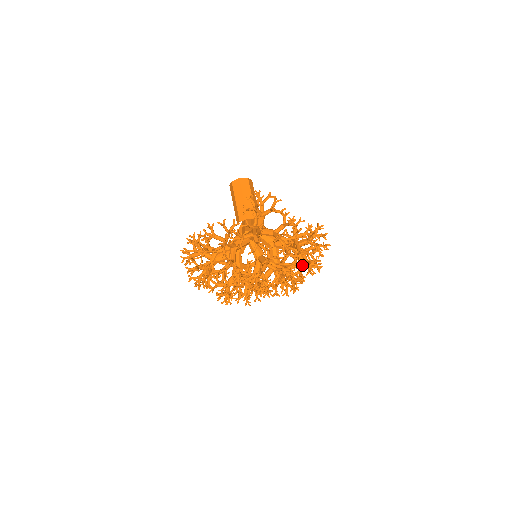
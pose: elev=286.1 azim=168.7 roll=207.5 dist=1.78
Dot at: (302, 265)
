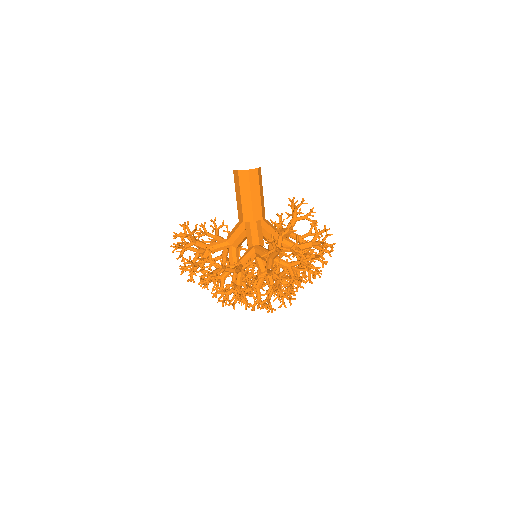
Dot at: occluded
